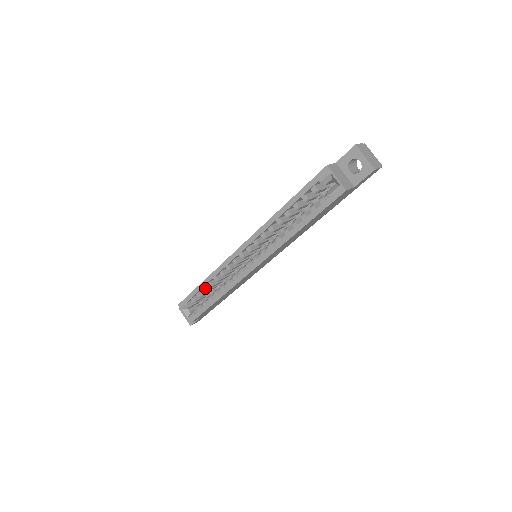
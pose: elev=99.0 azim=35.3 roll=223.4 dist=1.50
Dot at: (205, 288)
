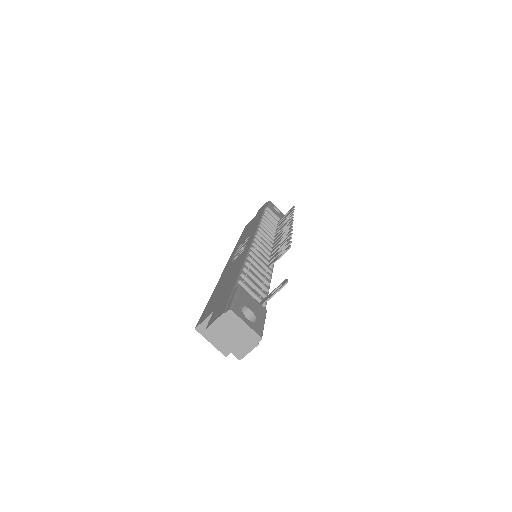
Dot at: occluded
